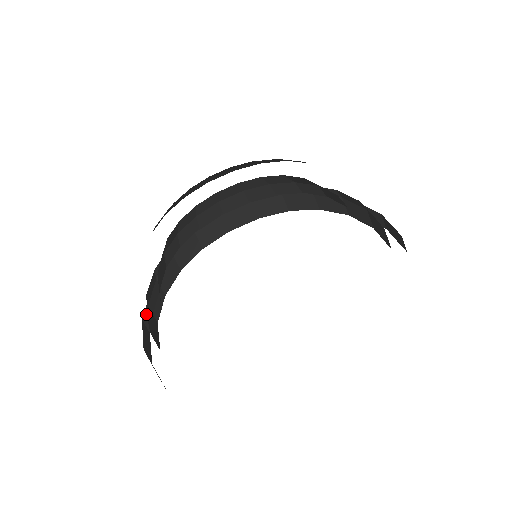
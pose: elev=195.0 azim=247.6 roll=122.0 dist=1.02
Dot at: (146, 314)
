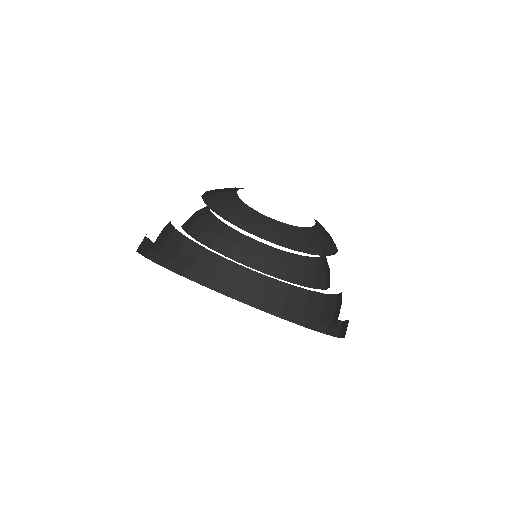
Dot at: occluded
